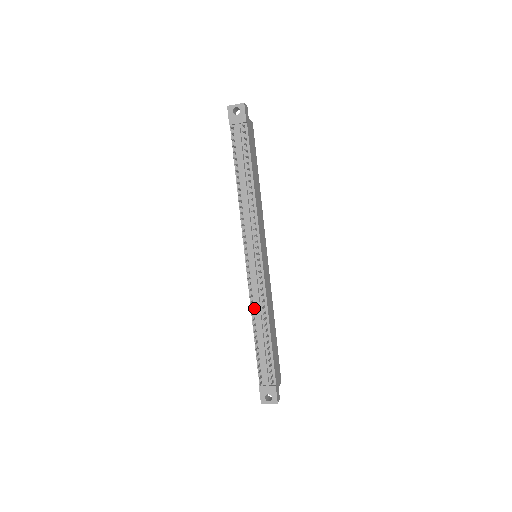
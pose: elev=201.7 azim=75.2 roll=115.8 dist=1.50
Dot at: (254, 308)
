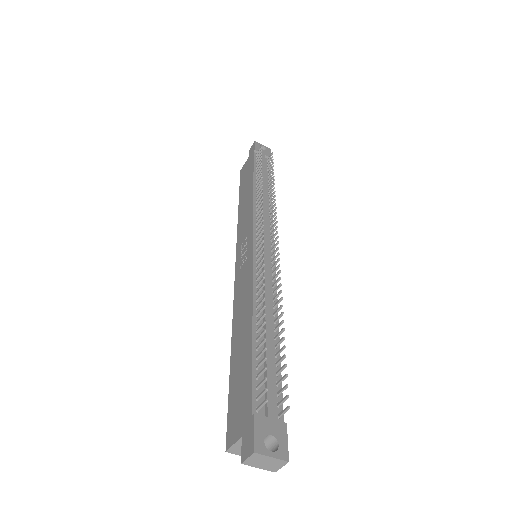
Dot at: (258, 295)
